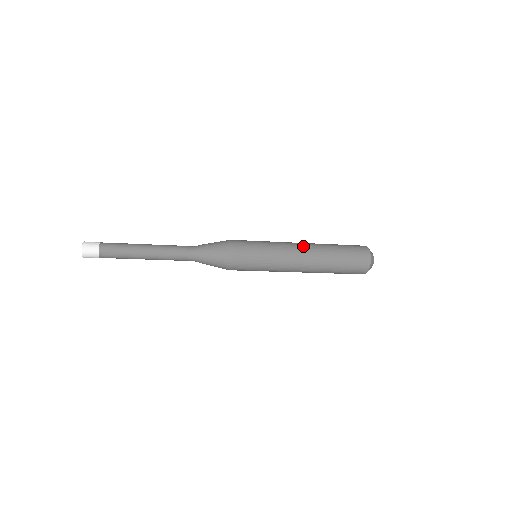
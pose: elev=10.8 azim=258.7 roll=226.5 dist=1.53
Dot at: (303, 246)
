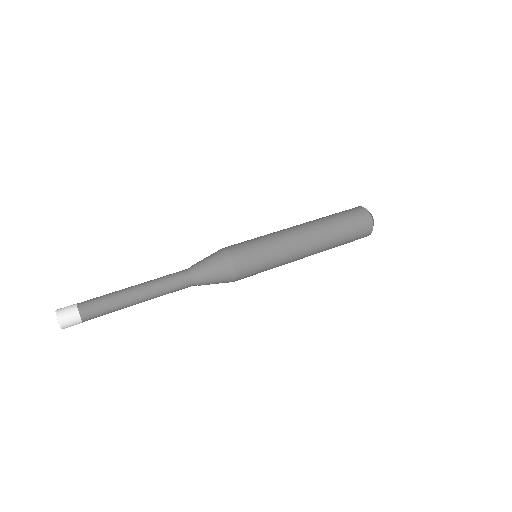
Dot at: (302, 228)
